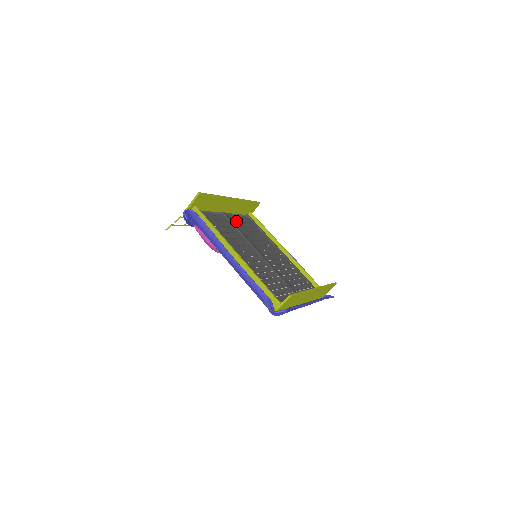
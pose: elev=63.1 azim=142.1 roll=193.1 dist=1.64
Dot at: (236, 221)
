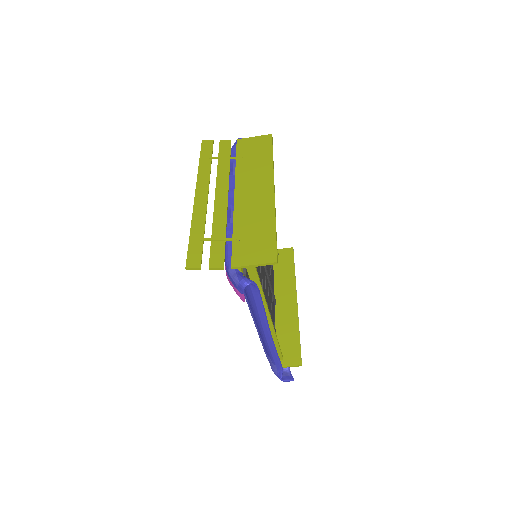
Dot at: occluded
